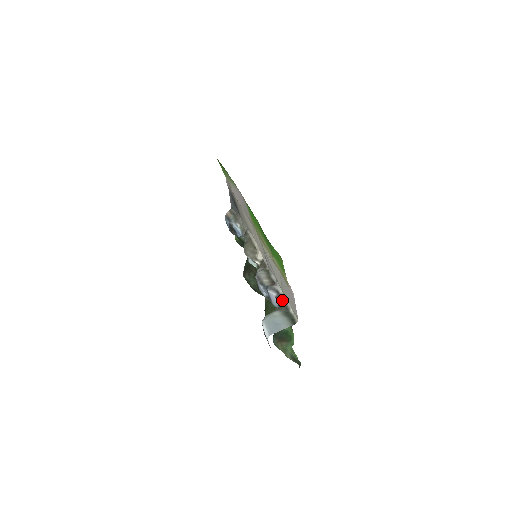
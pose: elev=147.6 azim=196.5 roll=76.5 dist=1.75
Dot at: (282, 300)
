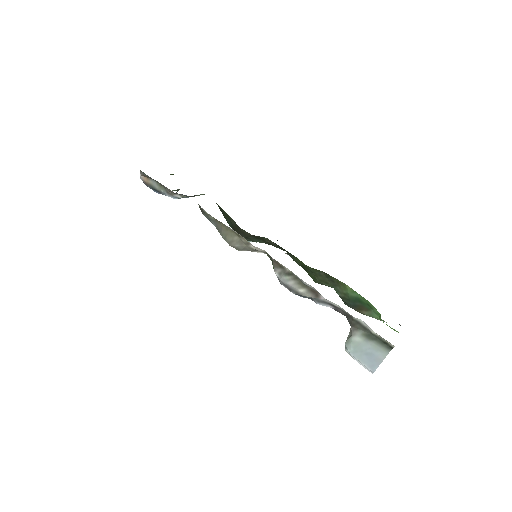
Dot at: (347, 315)
